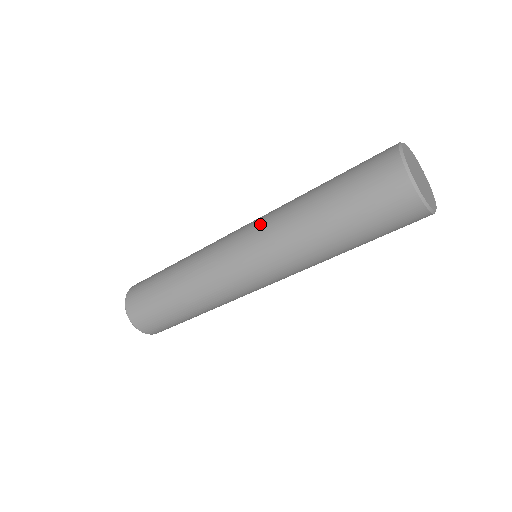
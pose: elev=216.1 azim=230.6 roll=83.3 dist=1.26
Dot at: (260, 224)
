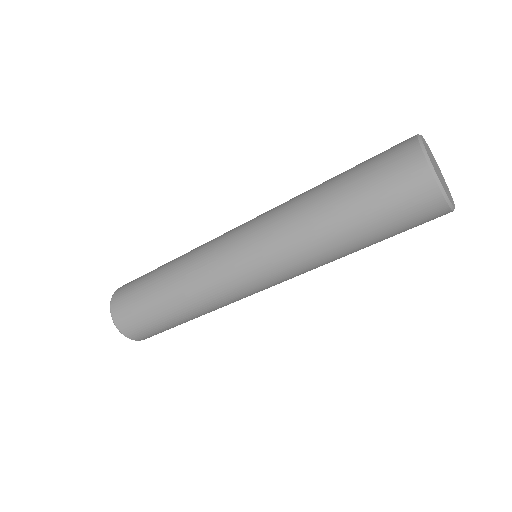
Dot at: (263, 230)
